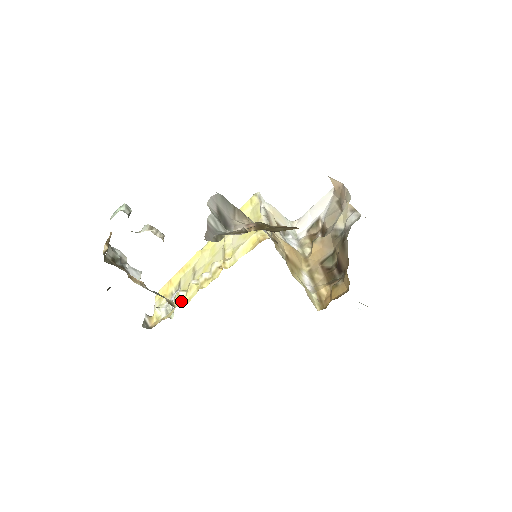
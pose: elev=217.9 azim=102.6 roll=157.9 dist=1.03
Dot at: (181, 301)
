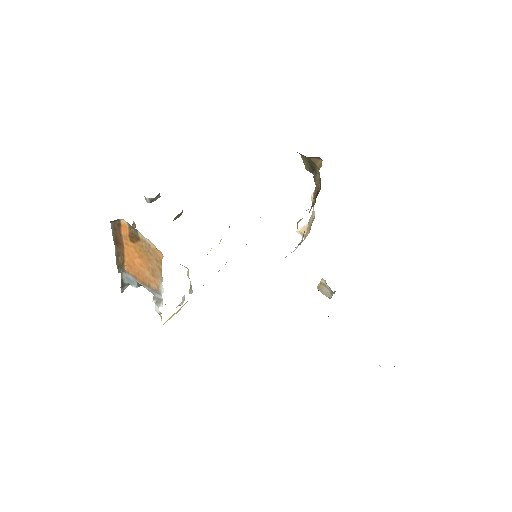
Dot at: occluded
